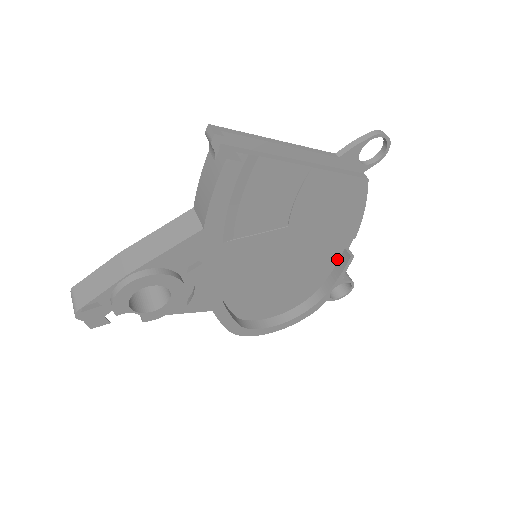
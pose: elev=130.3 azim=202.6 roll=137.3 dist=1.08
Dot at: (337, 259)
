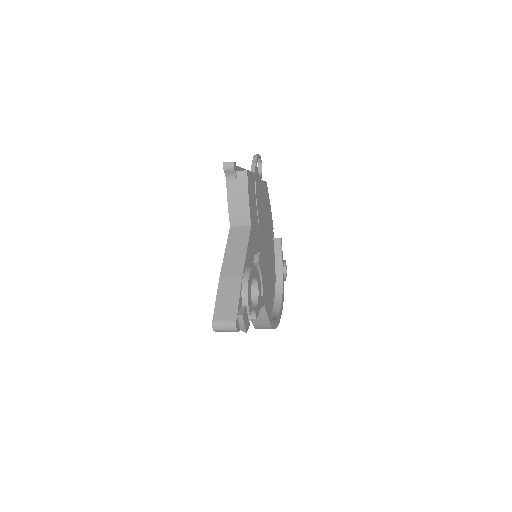
Dot at: (273, 248)
